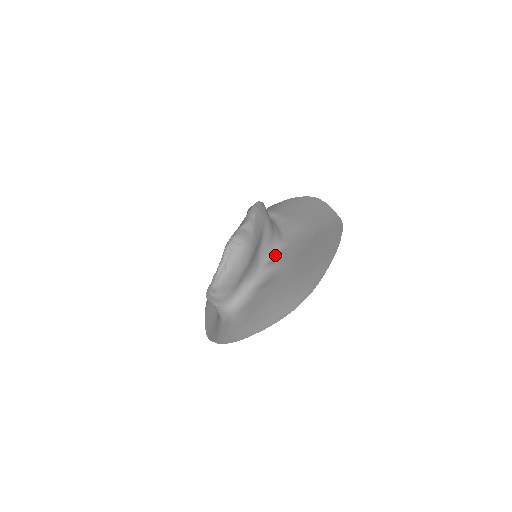
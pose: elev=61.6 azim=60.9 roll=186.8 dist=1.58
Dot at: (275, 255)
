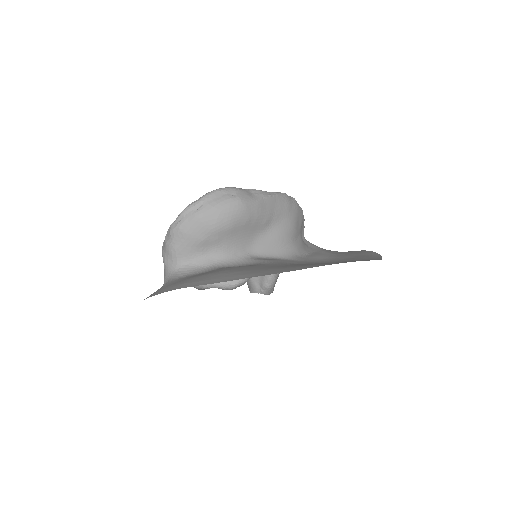
Dot at: (275, 258)
